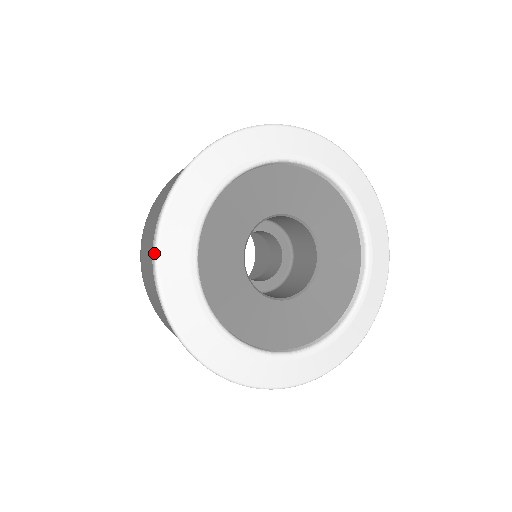
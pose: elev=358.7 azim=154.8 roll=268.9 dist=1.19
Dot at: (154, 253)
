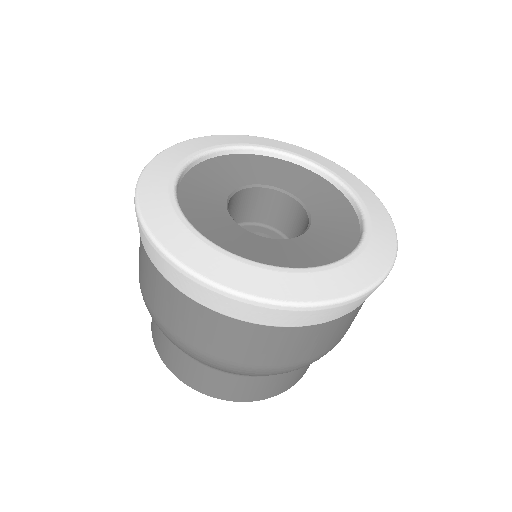
Dot at: (144, 168)
